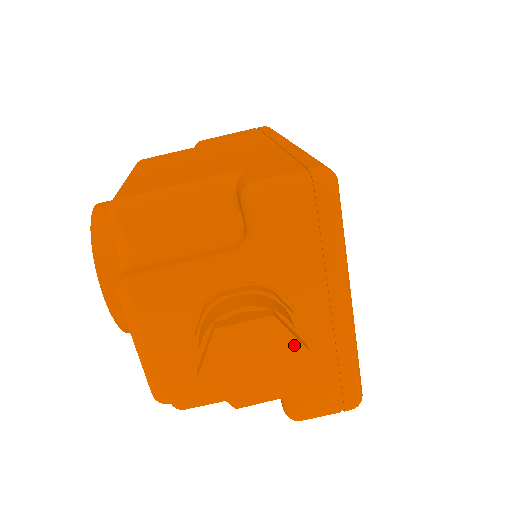
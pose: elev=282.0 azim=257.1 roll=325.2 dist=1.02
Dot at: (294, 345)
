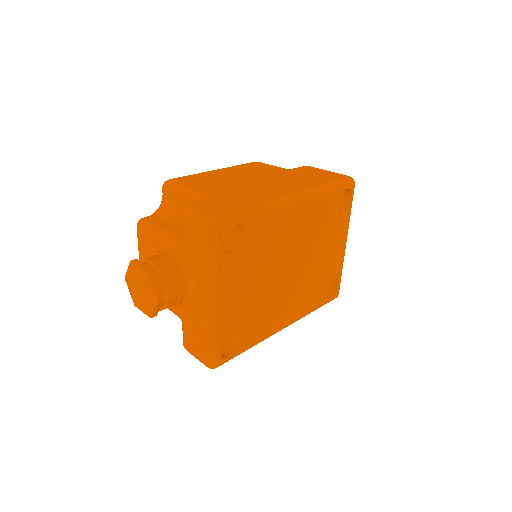
Dot at: (153, 293)
